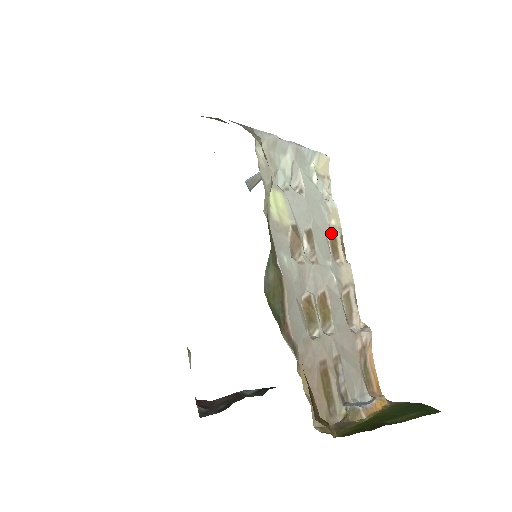
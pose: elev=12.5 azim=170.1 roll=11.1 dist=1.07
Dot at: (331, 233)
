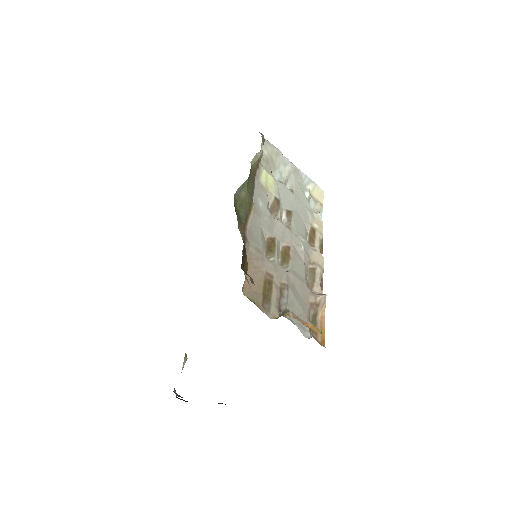
Dot at: (311, 229)
